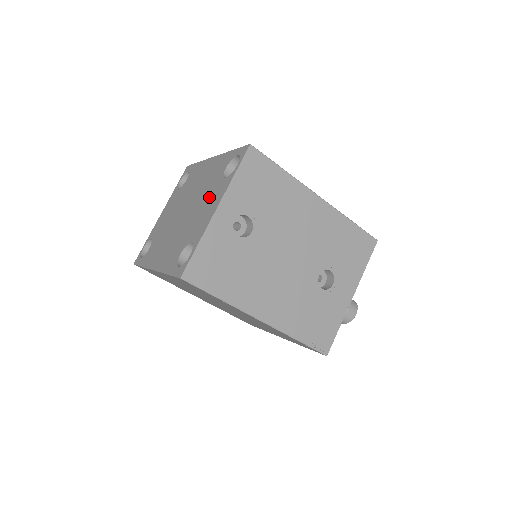
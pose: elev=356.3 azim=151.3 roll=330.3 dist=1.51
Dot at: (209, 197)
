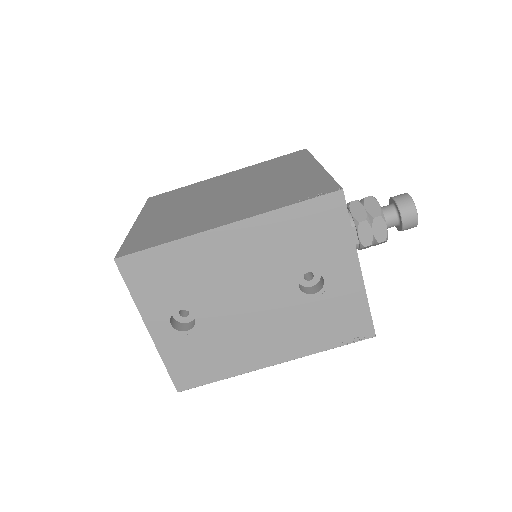
Dot at: occluded
